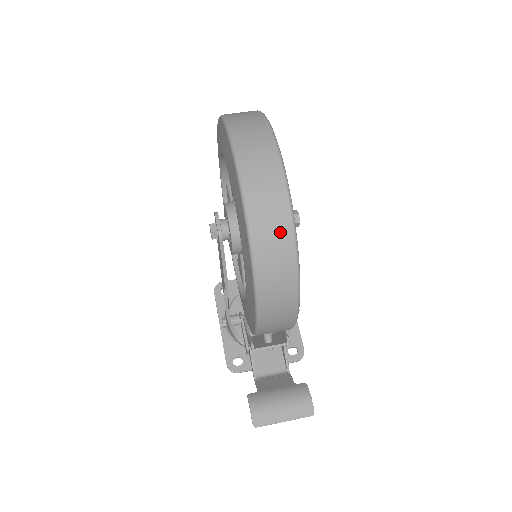
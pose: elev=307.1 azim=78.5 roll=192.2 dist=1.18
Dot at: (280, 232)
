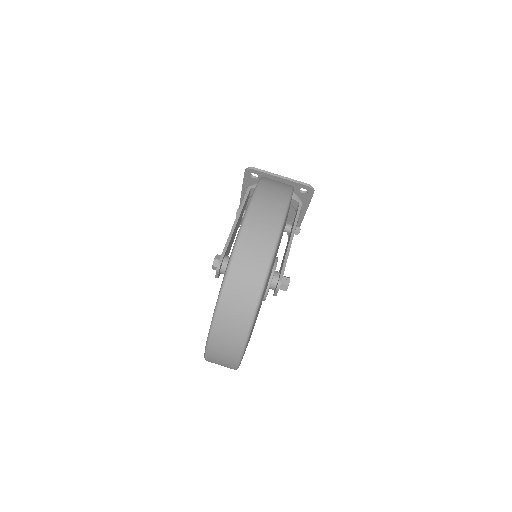
Dot at: occluded
